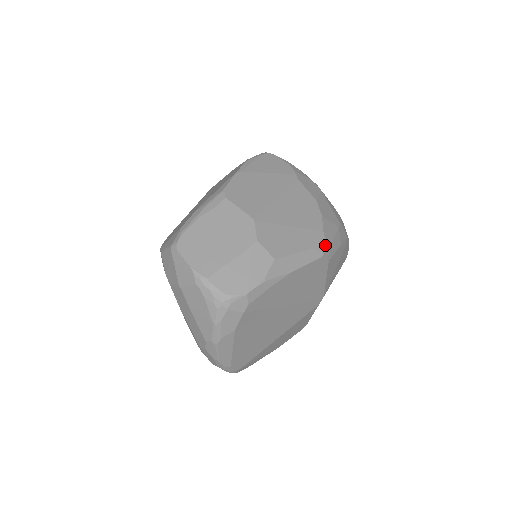
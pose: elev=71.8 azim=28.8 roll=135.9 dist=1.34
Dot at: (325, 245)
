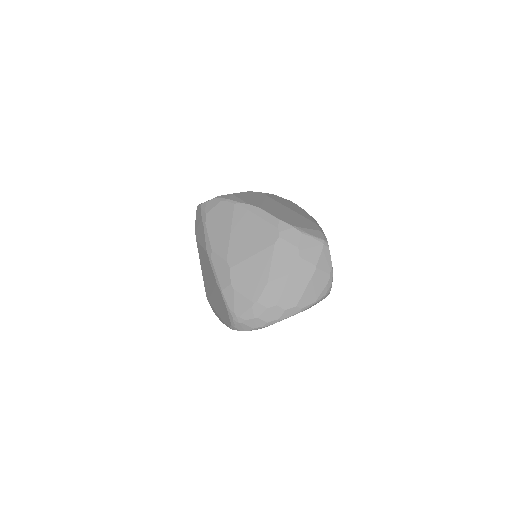
Dot at: occluded
